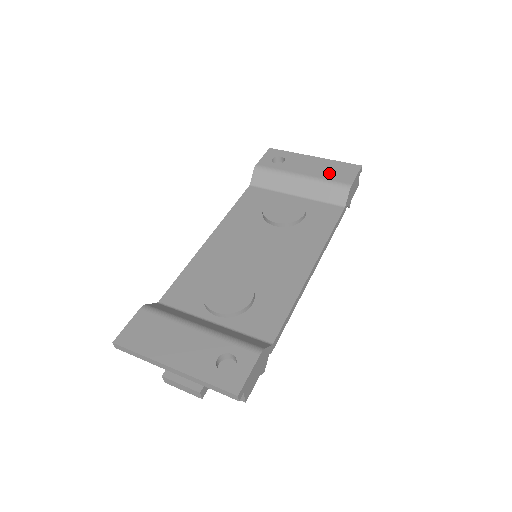
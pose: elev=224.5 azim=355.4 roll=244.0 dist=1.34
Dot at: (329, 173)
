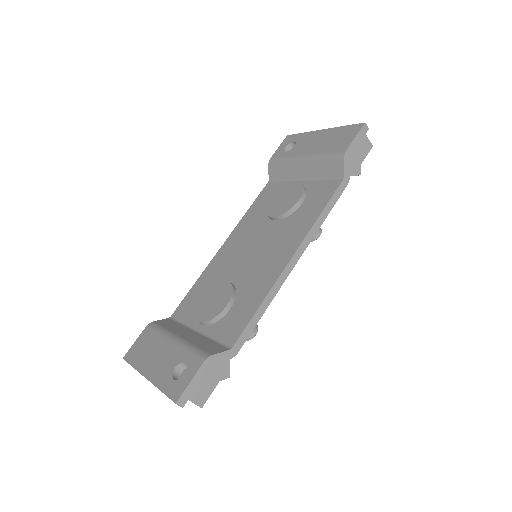
Dot at: (329, 145)
